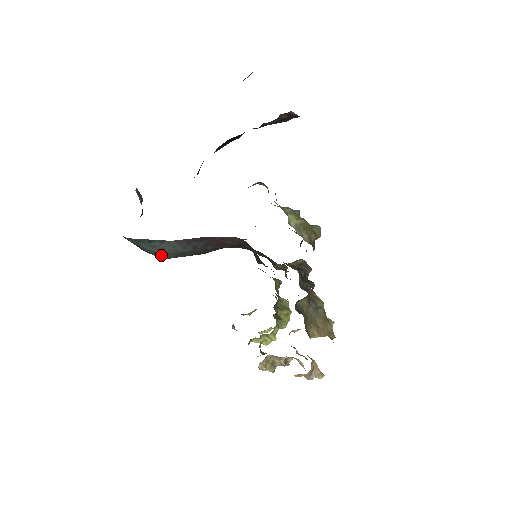
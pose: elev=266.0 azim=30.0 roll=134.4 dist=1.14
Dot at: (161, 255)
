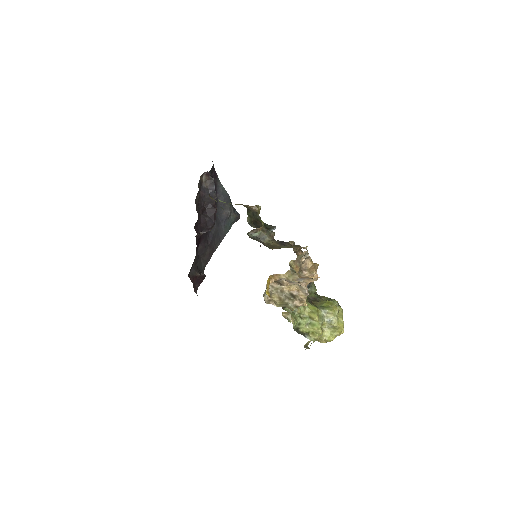
Dot at: occluded
